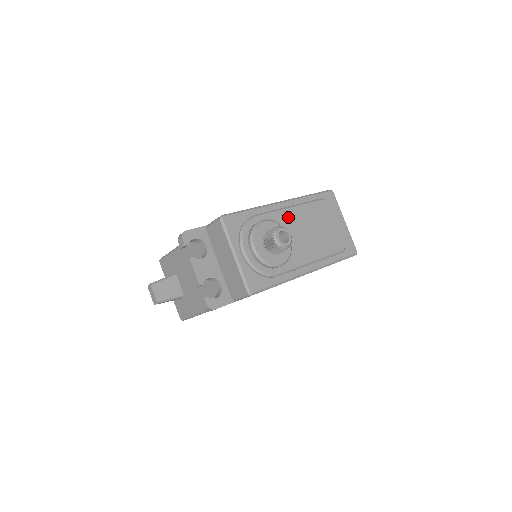
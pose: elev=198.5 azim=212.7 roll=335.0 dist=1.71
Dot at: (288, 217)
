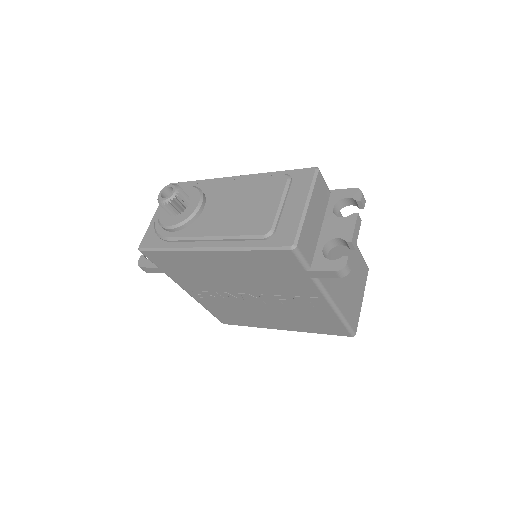
Dot at: (223, 188)
